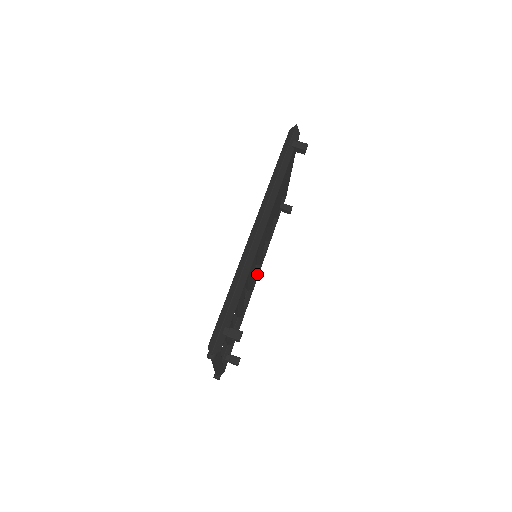
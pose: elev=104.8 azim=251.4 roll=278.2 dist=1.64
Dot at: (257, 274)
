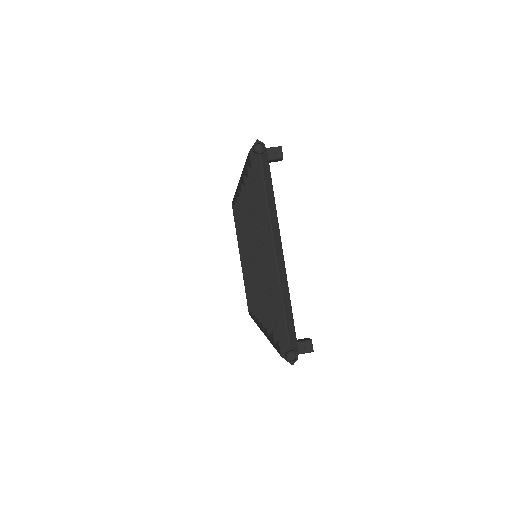
Dot at: occluded
